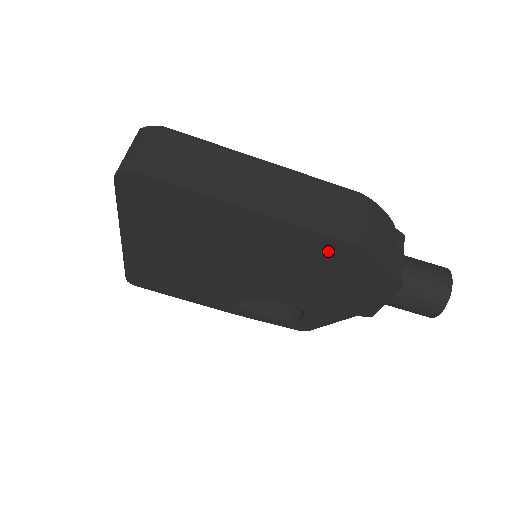
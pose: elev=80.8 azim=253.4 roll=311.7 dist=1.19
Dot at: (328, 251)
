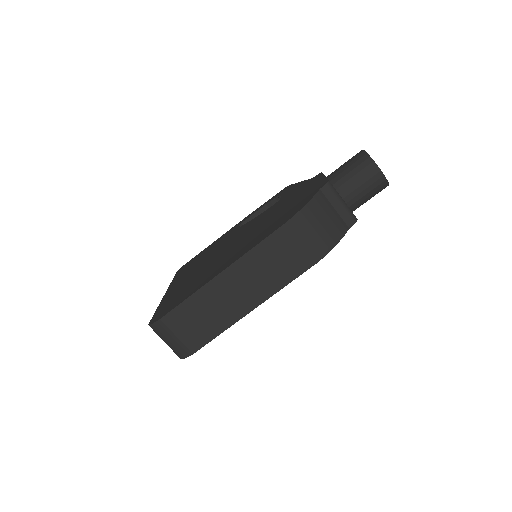
Dot at: occluded
